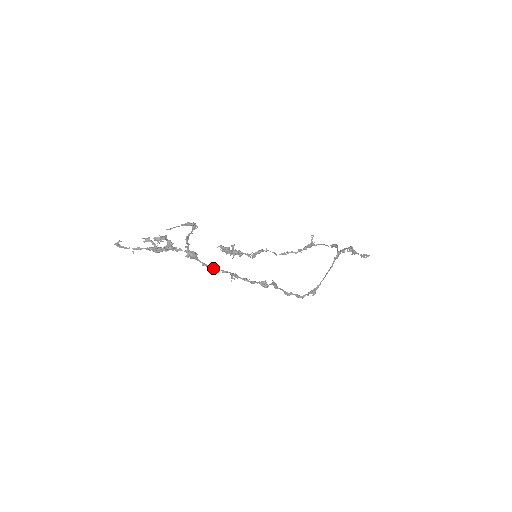
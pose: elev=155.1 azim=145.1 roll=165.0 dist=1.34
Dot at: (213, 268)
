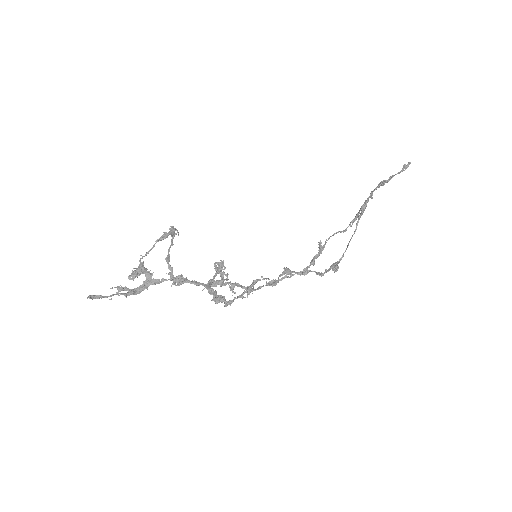
Dot at: occluded
